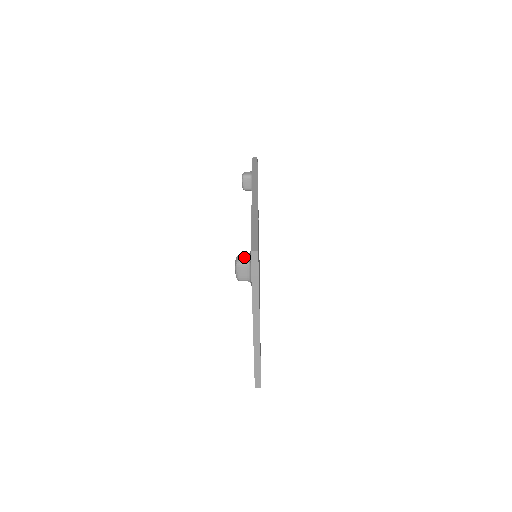
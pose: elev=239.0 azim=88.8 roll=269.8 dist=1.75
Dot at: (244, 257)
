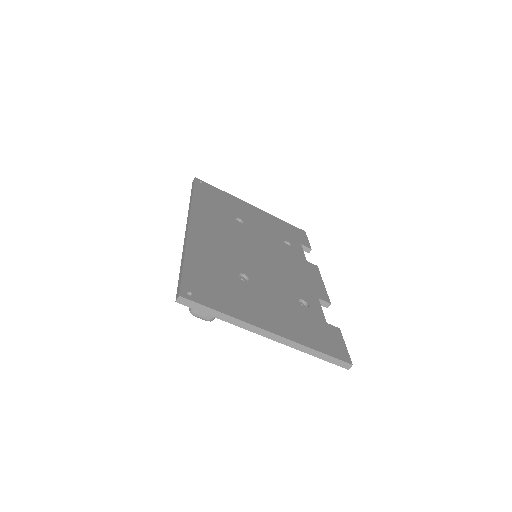
Dot at: occluded
